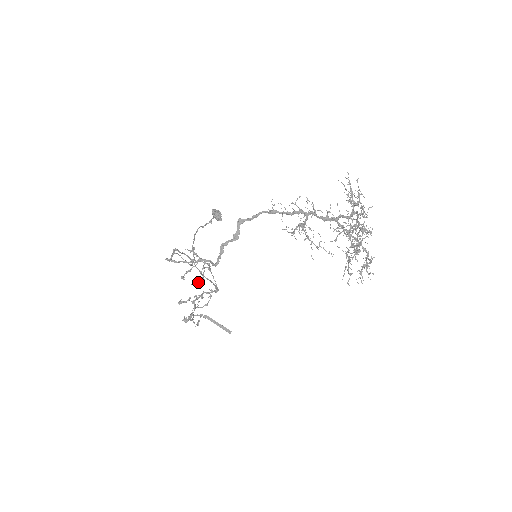
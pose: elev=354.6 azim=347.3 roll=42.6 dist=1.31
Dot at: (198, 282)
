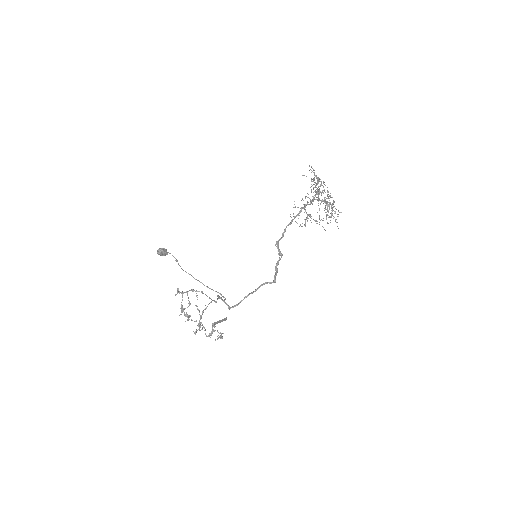
Dot at: occluded
